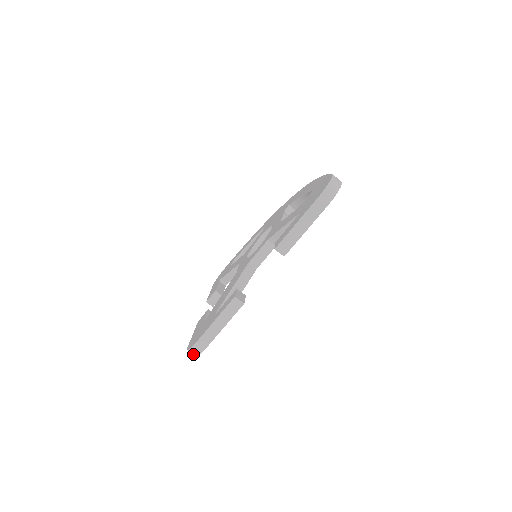
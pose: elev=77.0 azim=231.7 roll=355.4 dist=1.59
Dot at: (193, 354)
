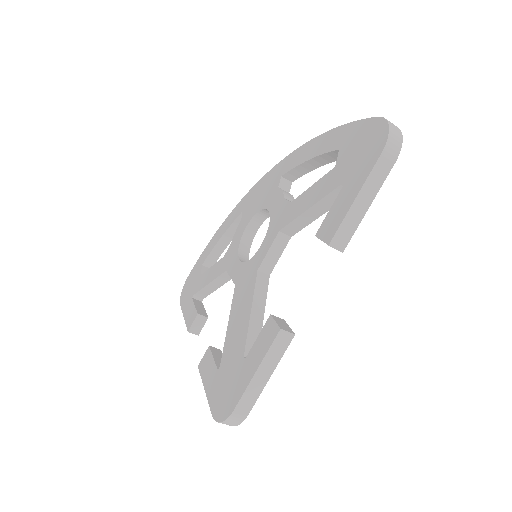
Dot at: occluded
